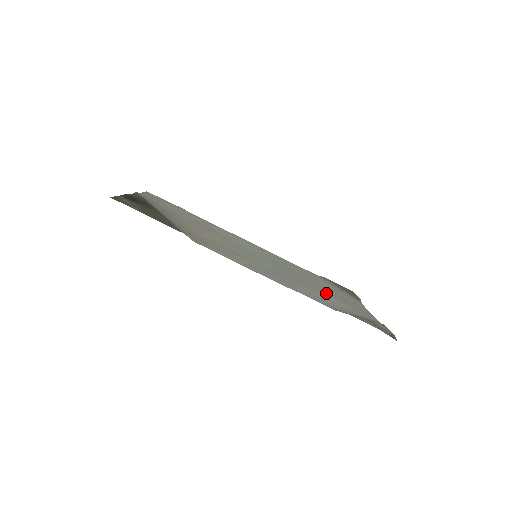
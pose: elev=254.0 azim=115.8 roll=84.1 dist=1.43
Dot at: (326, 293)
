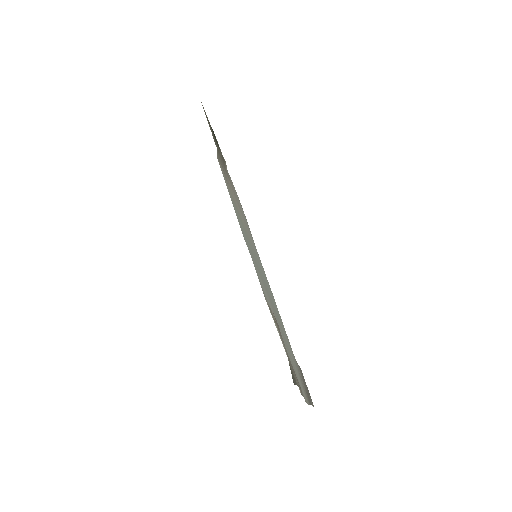
Dot at: occluded
